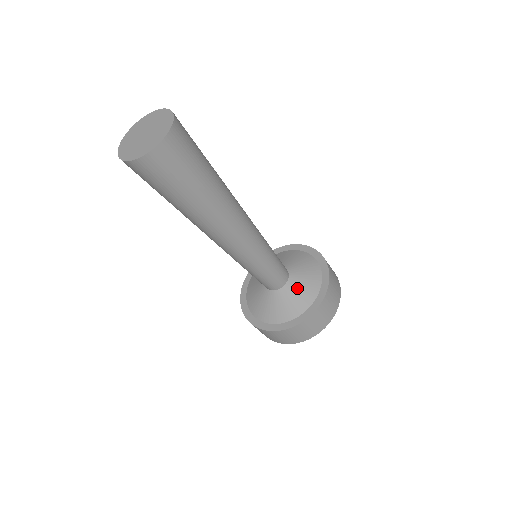
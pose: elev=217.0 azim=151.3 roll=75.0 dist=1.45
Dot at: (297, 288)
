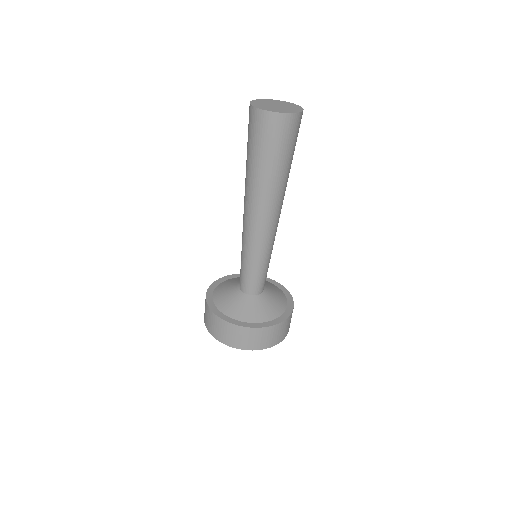
Dot at: (265, 303)
